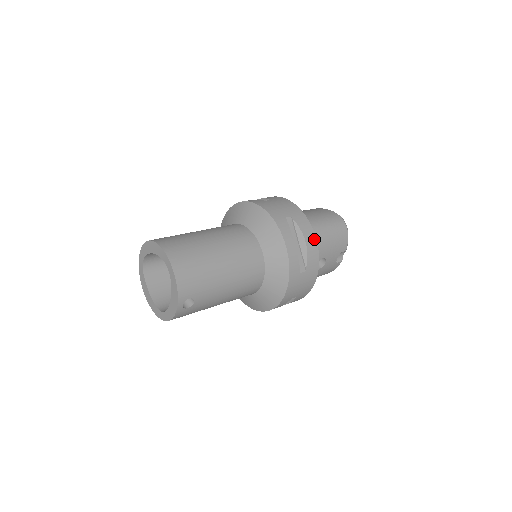
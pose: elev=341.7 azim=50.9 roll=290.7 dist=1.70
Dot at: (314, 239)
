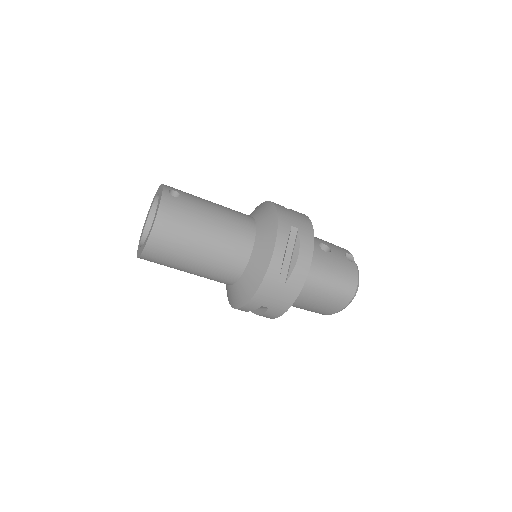
Dot at: occluded
